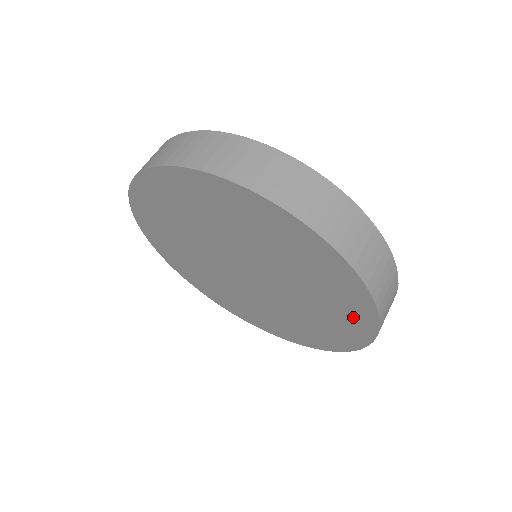
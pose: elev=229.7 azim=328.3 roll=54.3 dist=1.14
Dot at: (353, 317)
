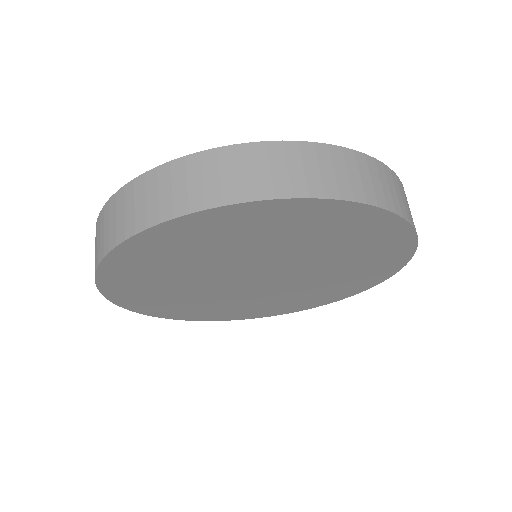
Dot at: (381, 237)
